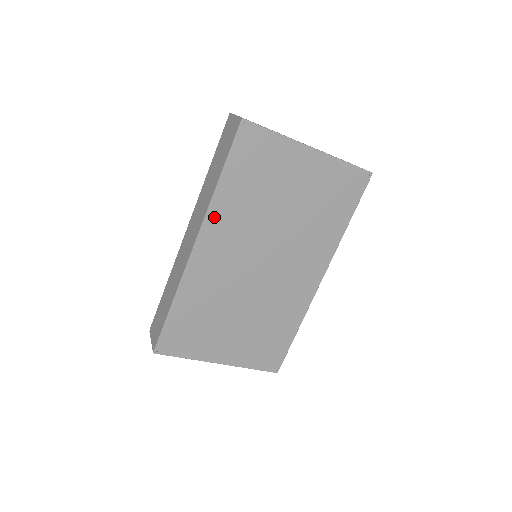
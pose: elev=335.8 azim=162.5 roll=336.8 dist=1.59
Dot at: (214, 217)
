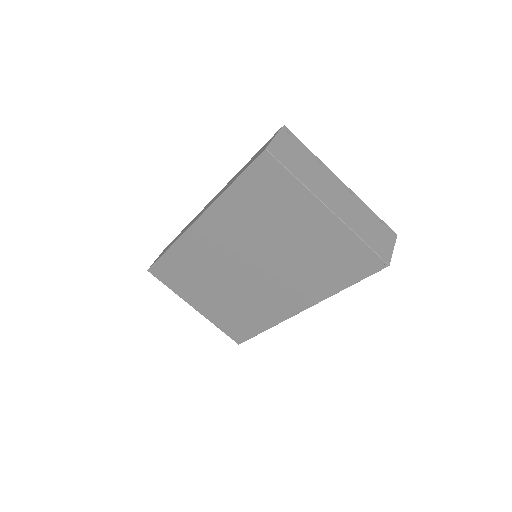
Dot at: (217, 212)
